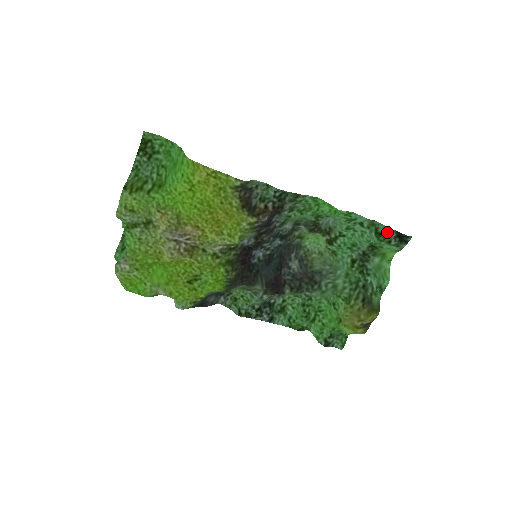
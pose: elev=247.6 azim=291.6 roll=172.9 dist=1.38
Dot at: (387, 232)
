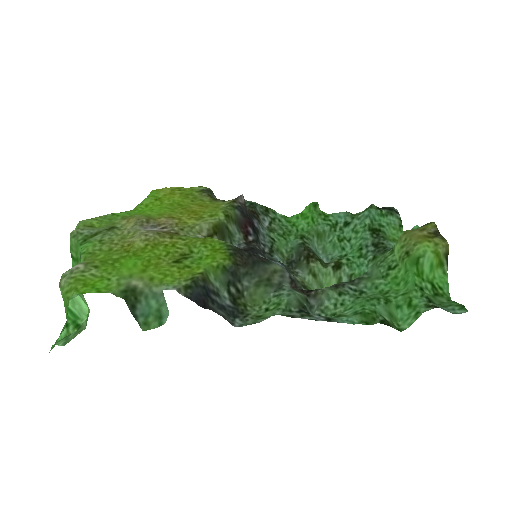
Dot at: occluded
